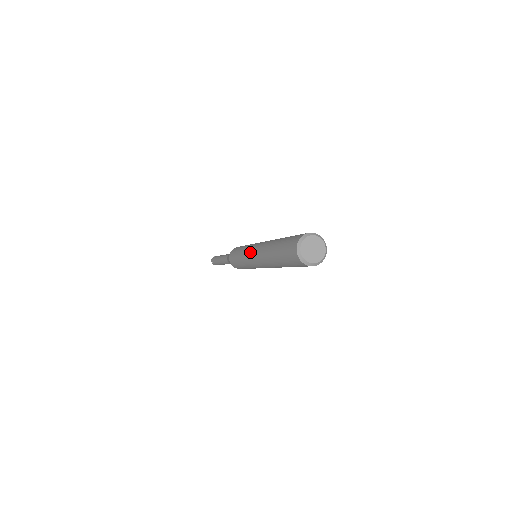
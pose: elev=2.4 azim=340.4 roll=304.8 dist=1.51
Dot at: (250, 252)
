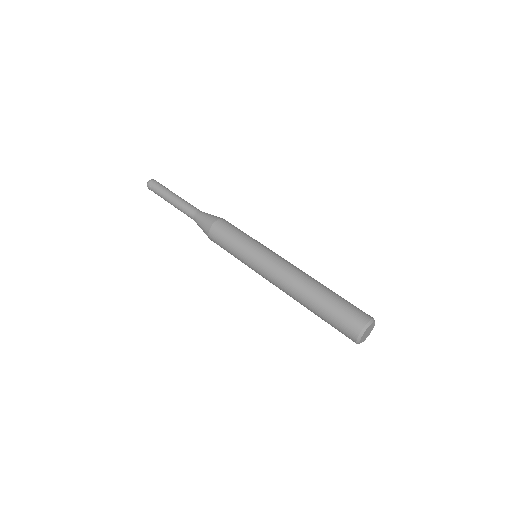
Dot at: (266, 262)
